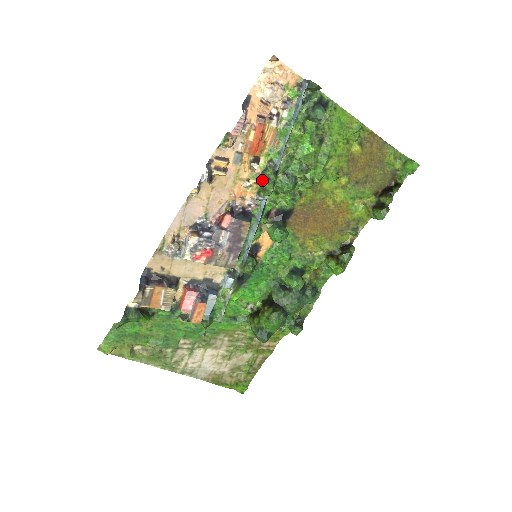
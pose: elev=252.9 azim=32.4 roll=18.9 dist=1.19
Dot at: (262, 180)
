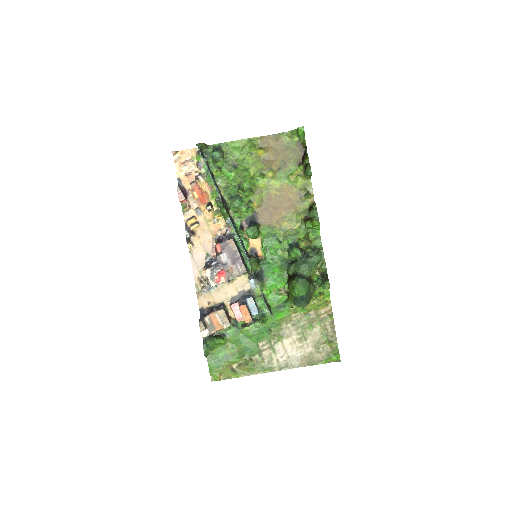
Dot at: (220, 211)
